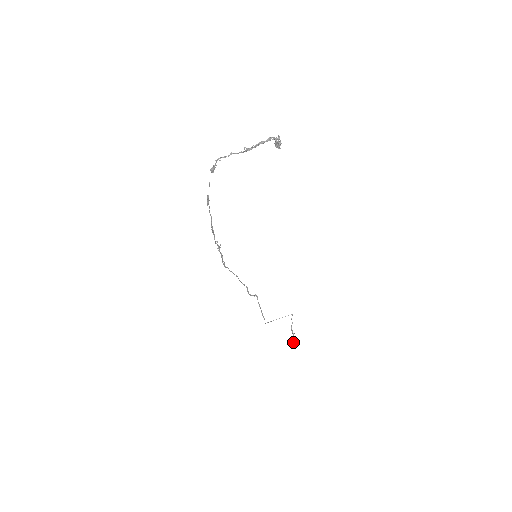
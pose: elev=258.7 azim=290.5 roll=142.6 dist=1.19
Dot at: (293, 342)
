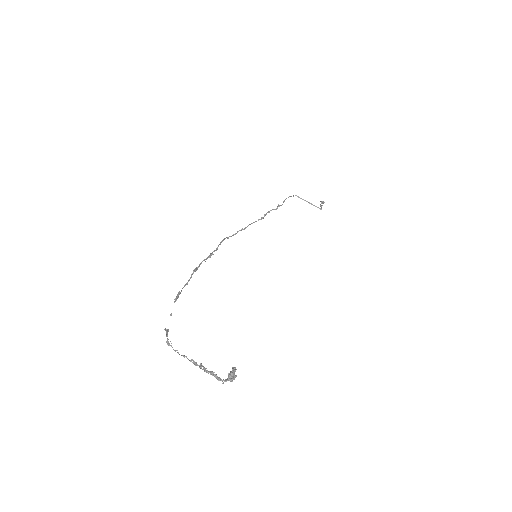
Dot at: occluded
